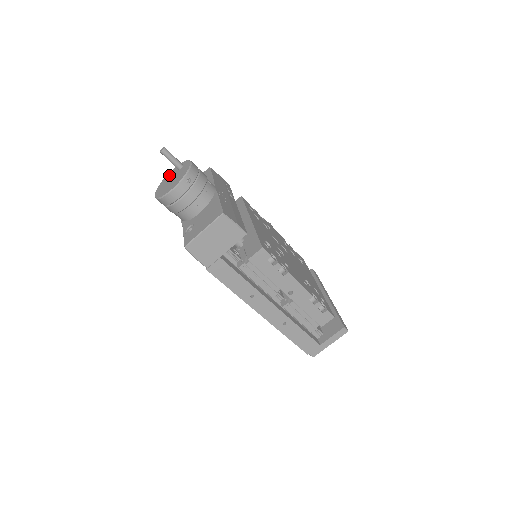
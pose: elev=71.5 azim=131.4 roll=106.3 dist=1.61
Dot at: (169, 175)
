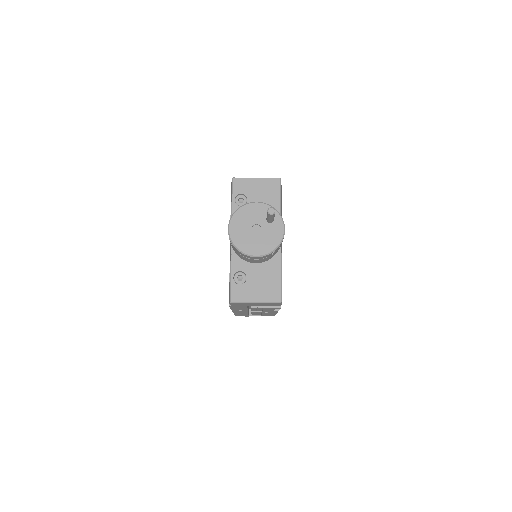
Dot at: (253, 211)
